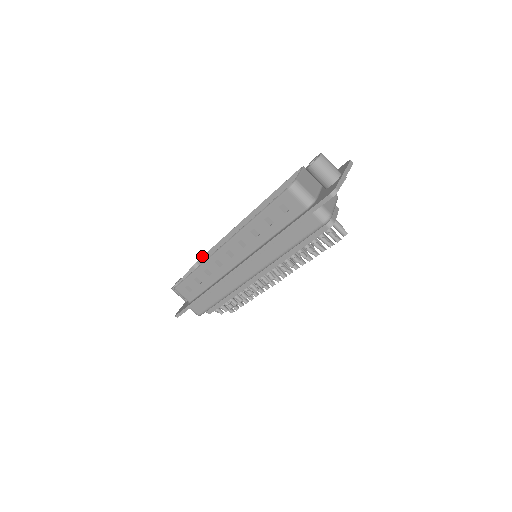
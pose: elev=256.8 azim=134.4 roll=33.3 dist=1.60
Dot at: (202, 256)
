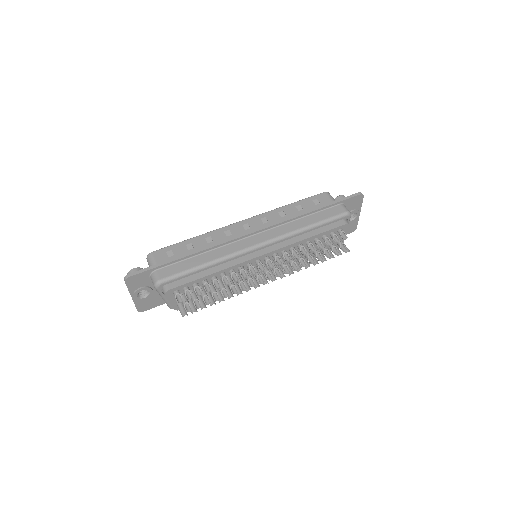
Dot at: occluded
